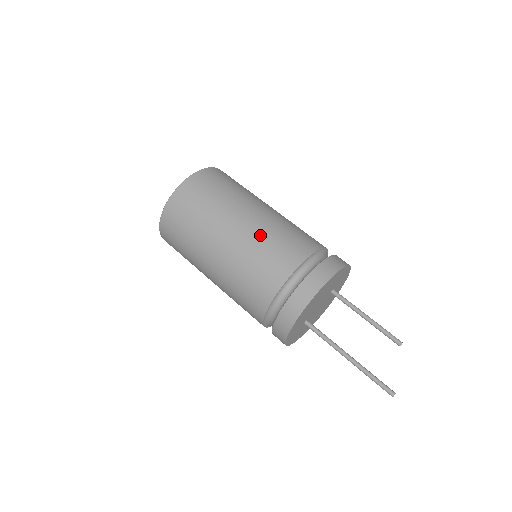
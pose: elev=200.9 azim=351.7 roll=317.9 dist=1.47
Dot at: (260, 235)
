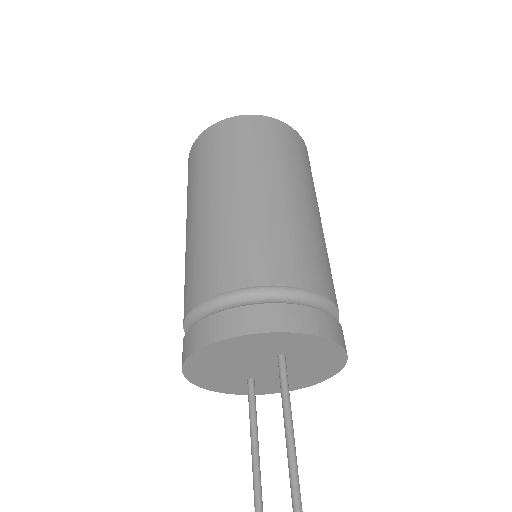
Dot at: (194, 242)
